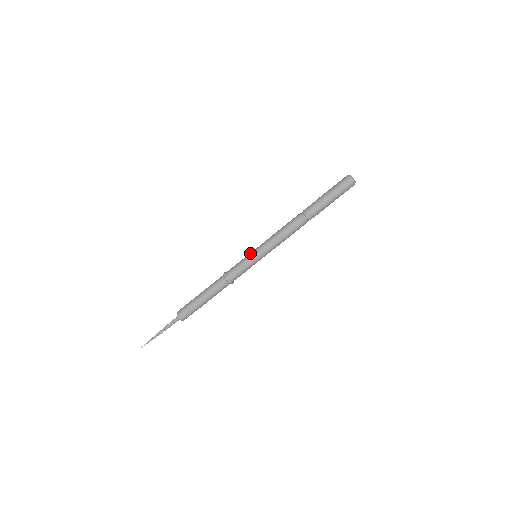
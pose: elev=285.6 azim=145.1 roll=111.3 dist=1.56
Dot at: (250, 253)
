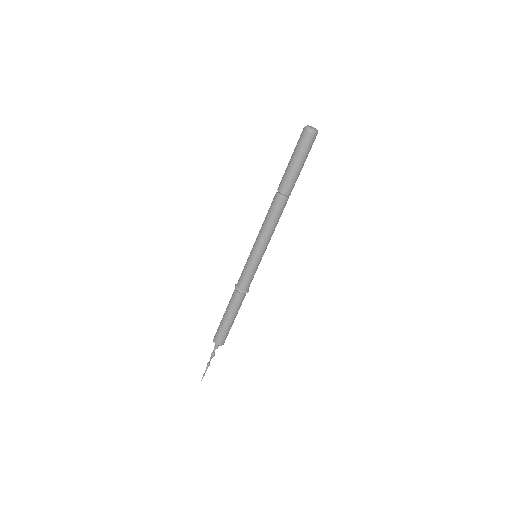
Dot at: occluded
